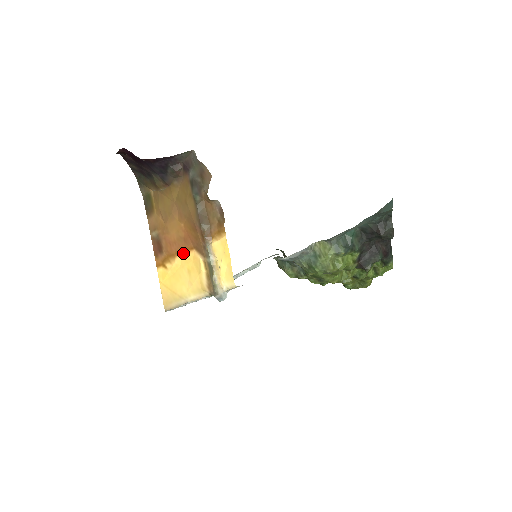
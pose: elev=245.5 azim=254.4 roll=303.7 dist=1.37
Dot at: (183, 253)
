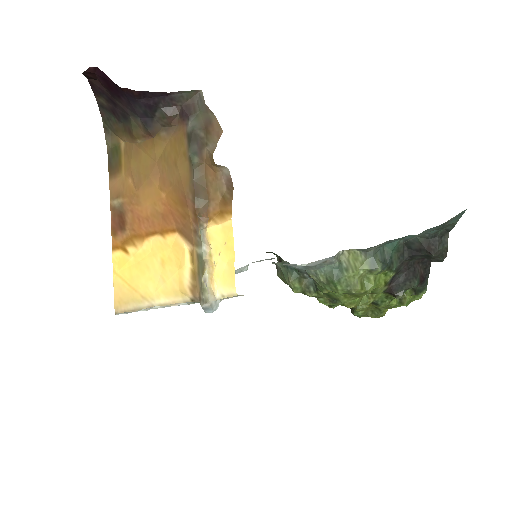
Dot at: (158, 235)
